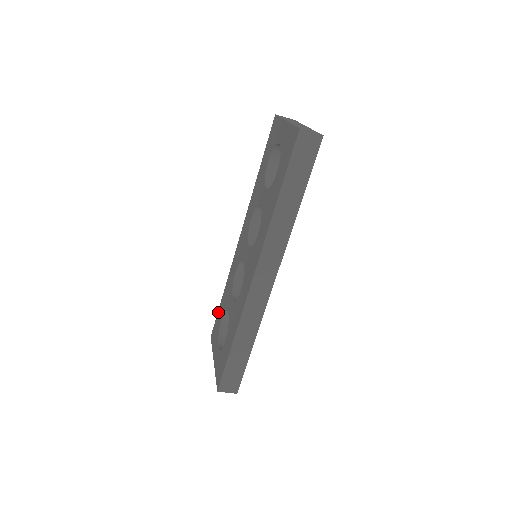
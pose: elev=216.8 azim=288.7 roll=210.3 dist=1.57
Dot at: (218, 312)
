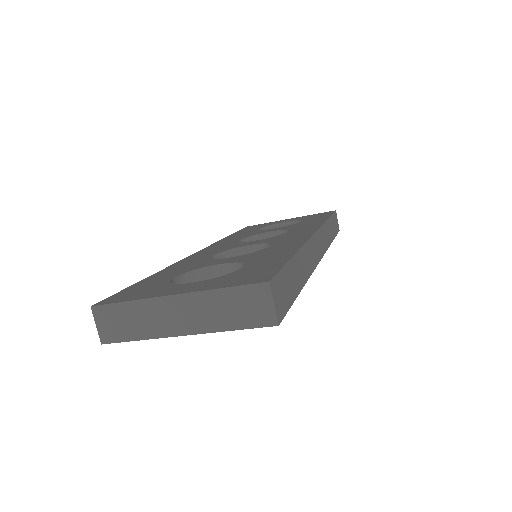
Dot at: (135, 284)
